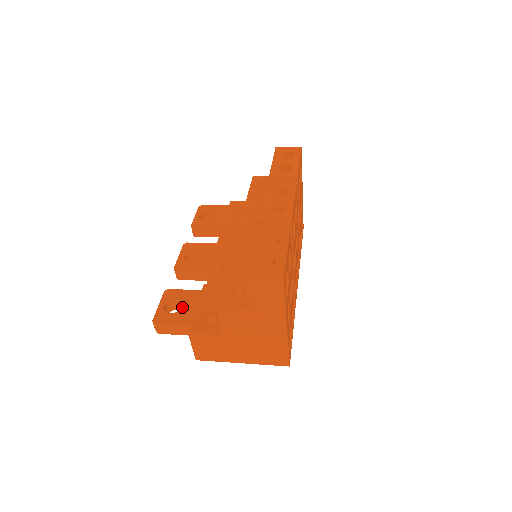
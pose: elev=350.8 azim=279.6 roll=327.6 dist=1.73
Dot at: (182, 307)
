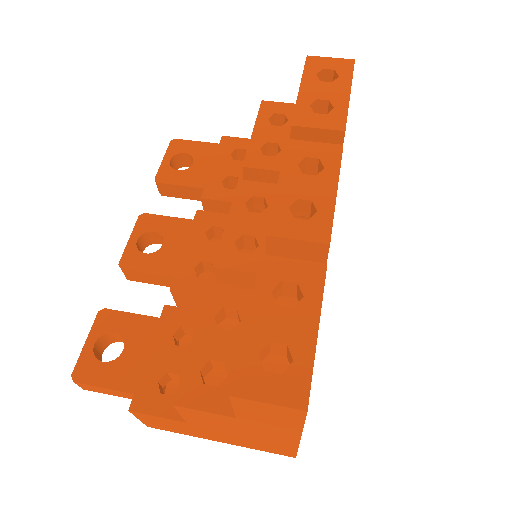
Dot at: (124, 351)
